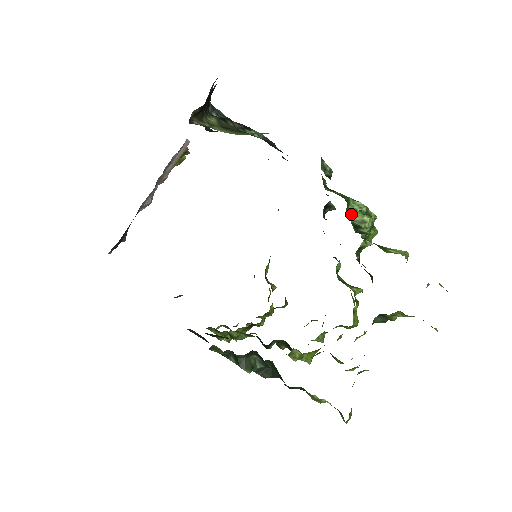
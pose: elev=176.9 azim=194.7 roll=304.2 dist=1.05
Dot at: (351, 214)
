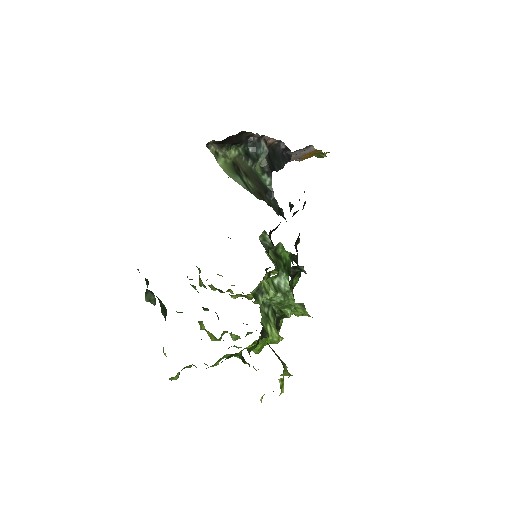
Dot at: occluded
